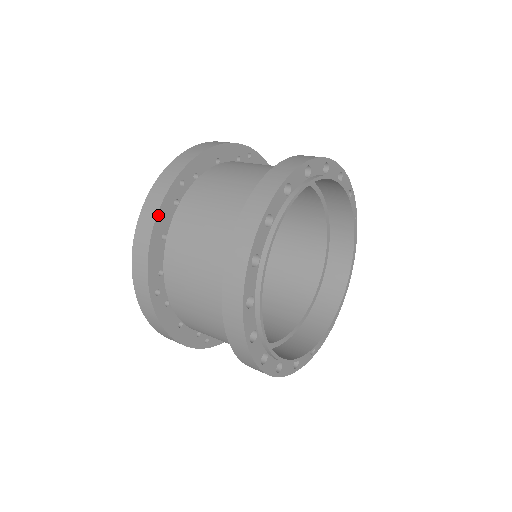
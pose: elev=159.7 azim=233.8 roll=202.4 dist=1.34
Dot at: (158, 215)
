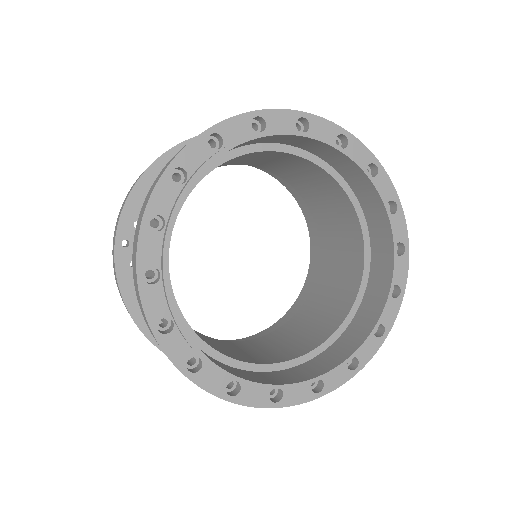
Dot at: (154, 163)
